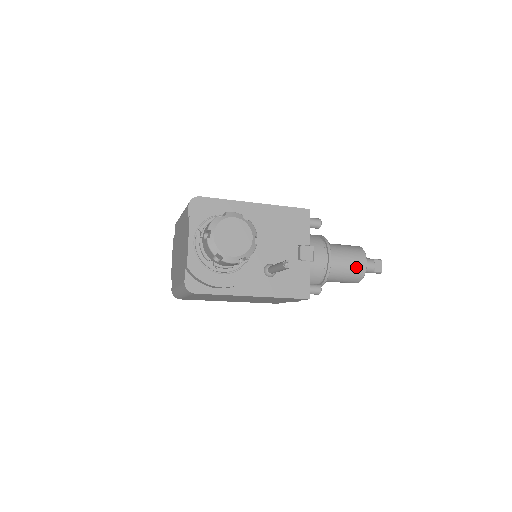
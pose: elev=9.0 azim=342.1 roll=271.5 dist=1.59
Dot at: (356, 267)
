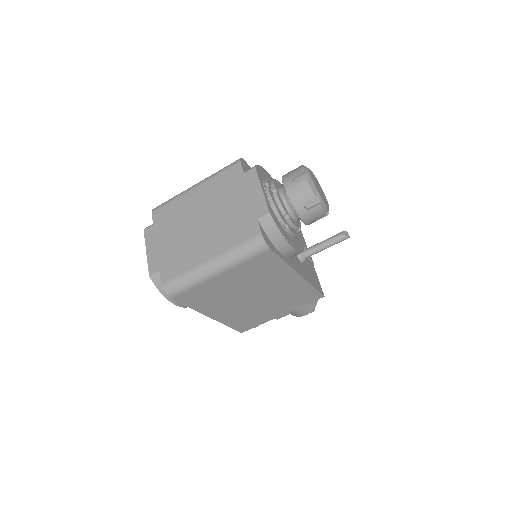
Dot at: occluded
